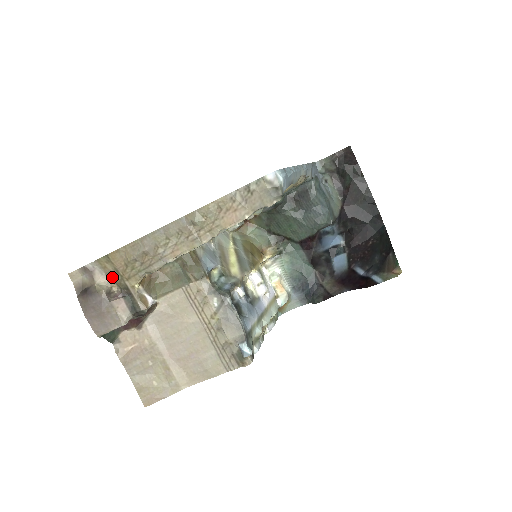
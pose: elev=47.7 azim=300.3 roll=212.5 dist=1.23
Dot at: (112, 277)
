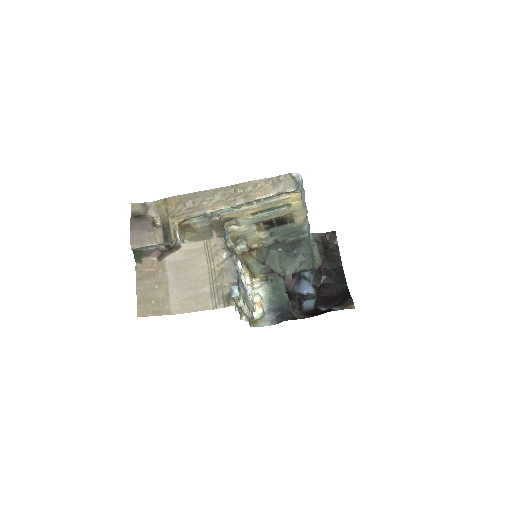
Dot at: (161, 215)
